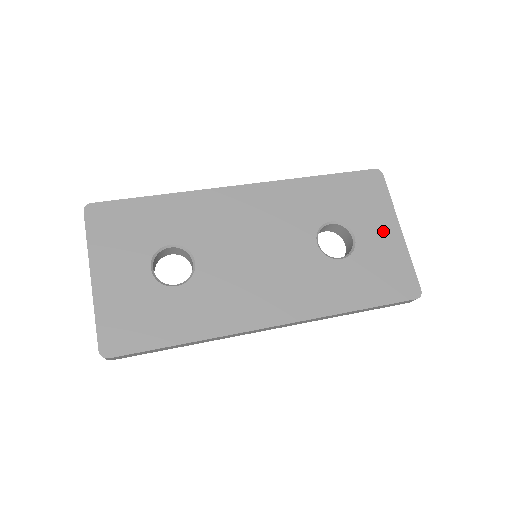
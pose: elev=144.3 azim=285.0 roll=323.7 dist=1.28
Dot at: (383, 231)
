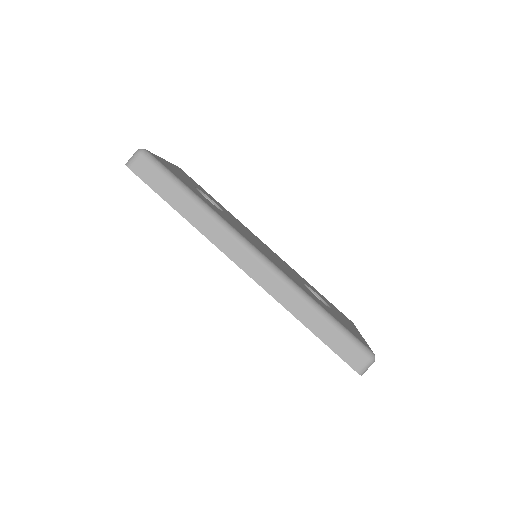
Dot at: occluded
